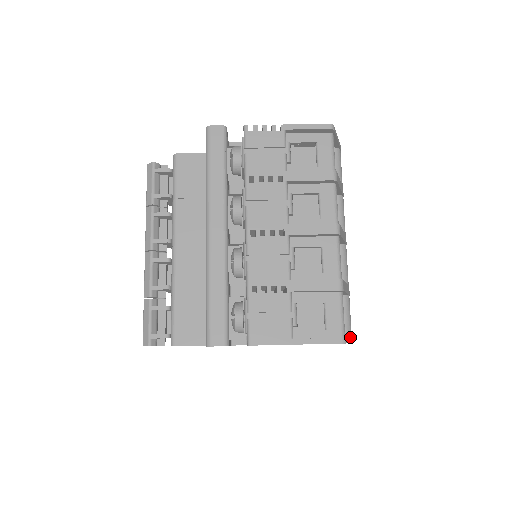
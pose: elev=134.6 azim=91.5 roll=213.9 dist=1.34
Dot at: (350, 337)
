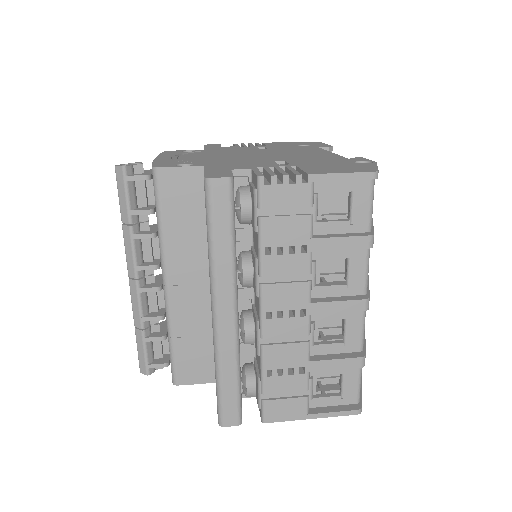
Dot at: occluded
